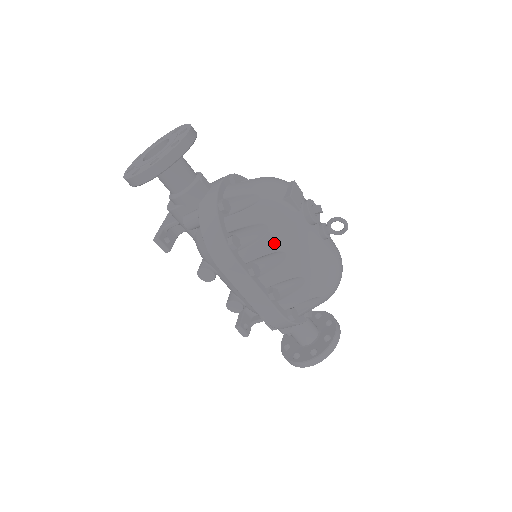
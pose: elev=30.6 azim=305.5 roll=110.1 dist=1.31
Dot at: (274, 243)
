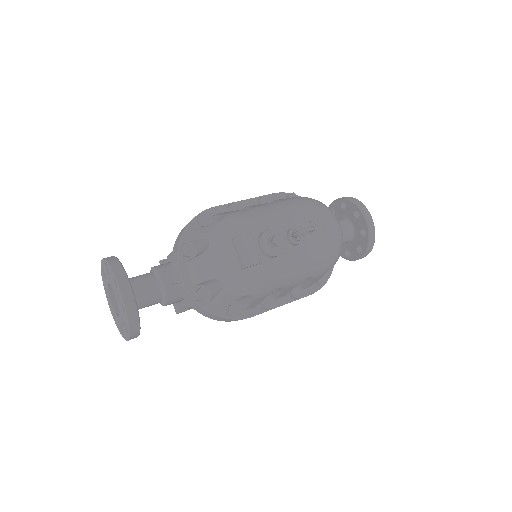
Dot at: (264, 295)
